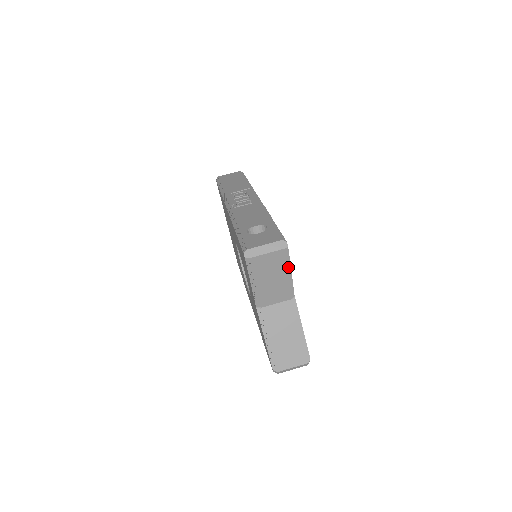
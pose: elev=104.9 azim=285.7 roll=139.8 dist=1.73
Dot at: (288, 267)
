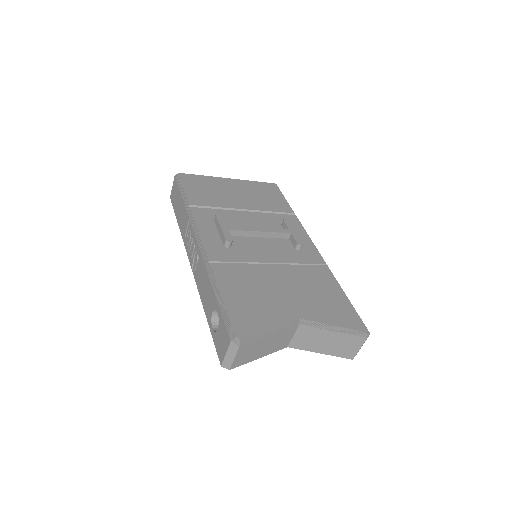
Dot at: (262, 336)
